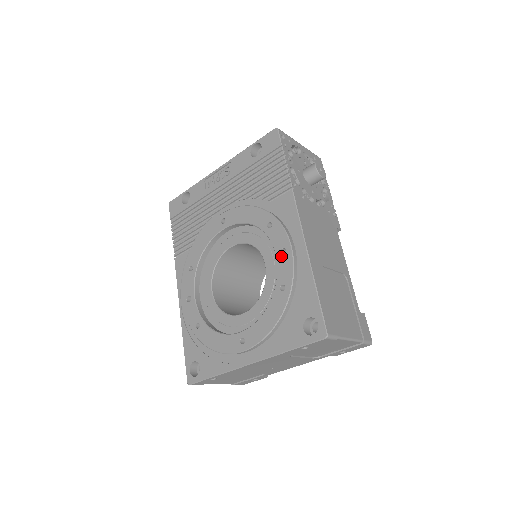
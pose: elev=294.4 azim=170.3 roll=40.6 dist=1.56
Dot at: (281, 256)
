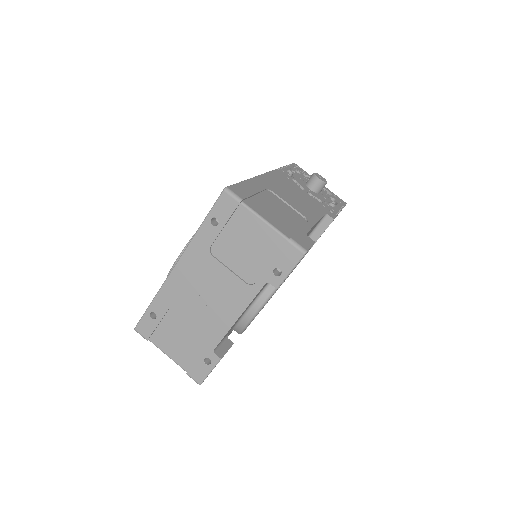
Dot at: occluded
